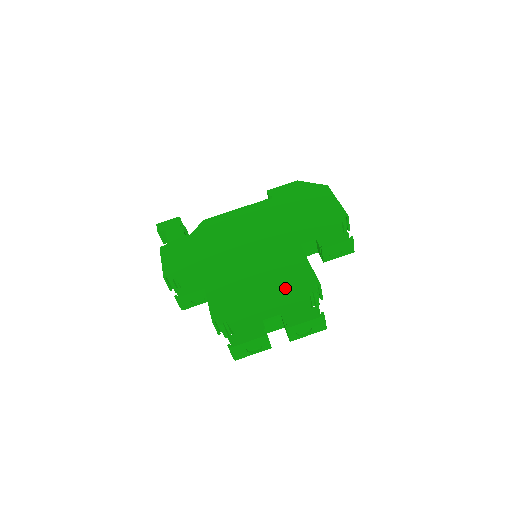
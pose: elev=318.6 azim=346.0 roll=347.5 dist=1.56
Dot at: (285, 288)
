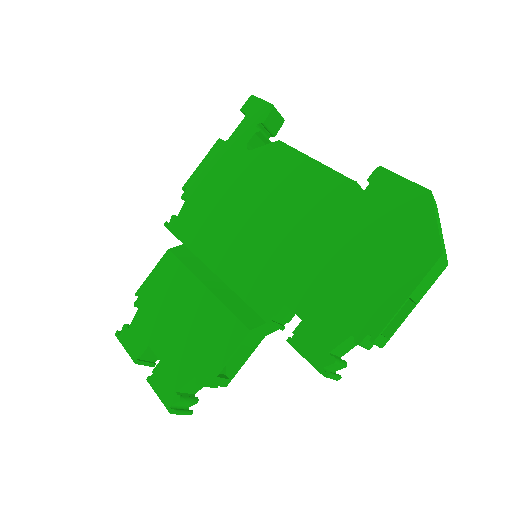
Dot at: (192, 342)
